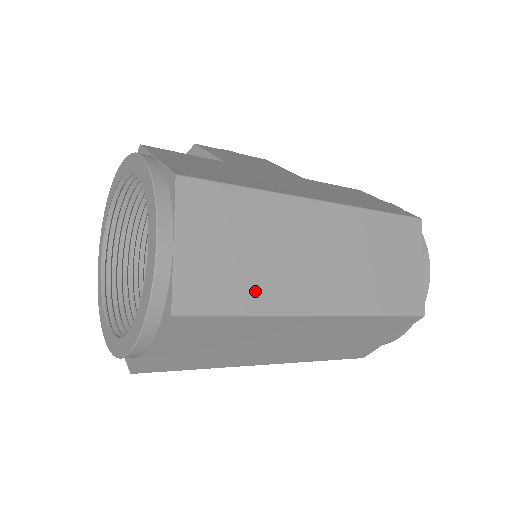
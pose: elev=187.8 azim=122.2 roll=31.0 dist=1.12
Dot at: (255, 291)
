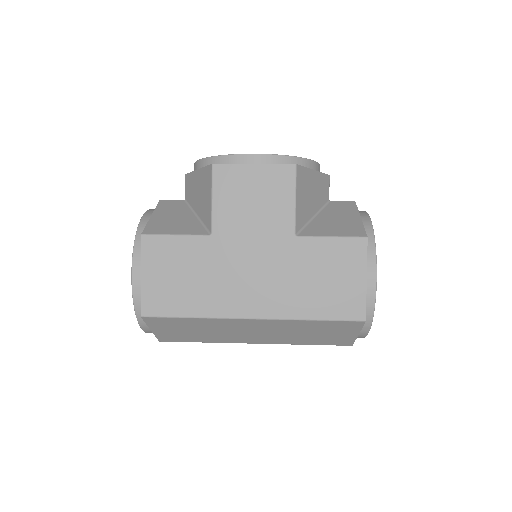
Dot at: (205, 339)
